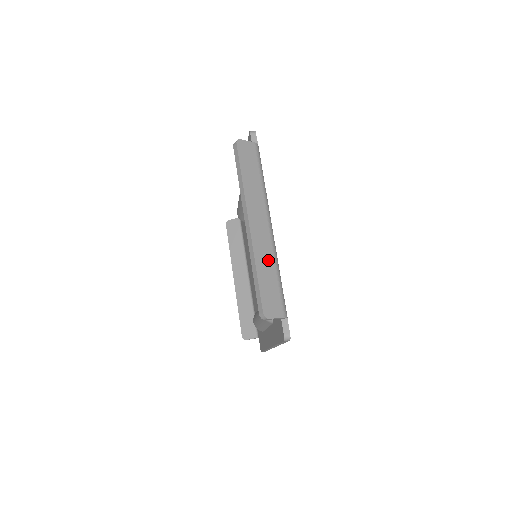
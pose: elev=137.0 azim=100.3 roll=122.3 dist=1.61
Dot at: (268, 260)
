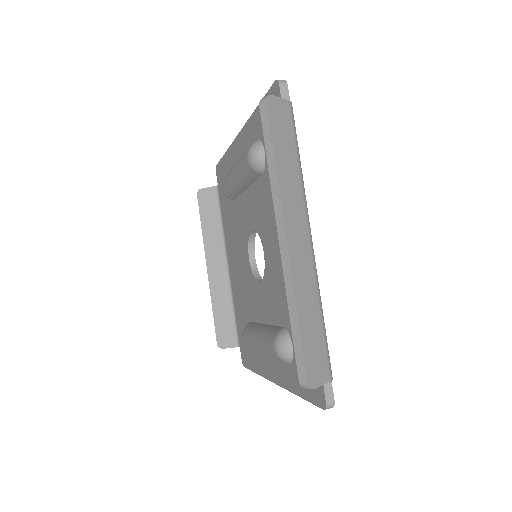
Dot at: (310, 295)
